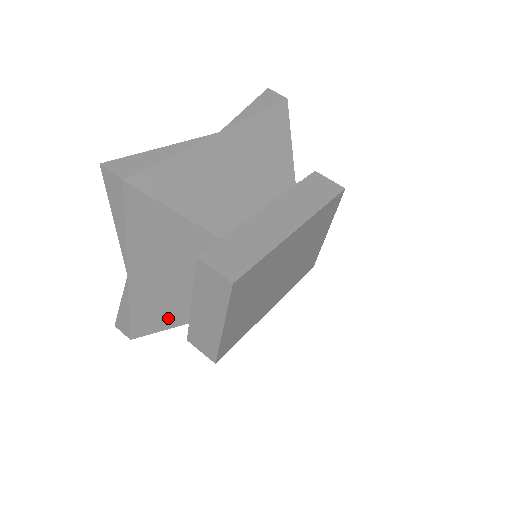
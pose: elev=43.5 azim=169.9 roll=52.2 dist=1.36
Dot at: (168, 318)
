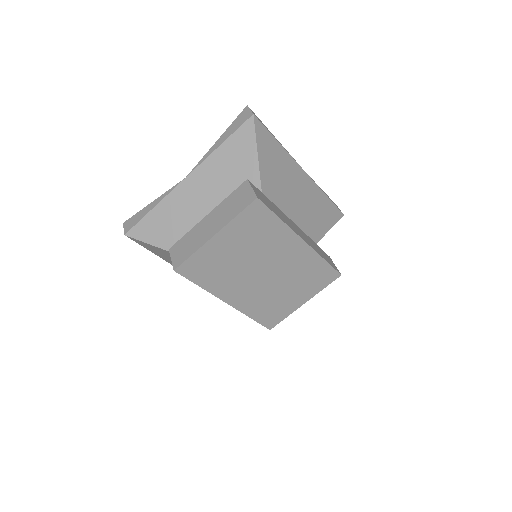
Dot at: (168, 236)
